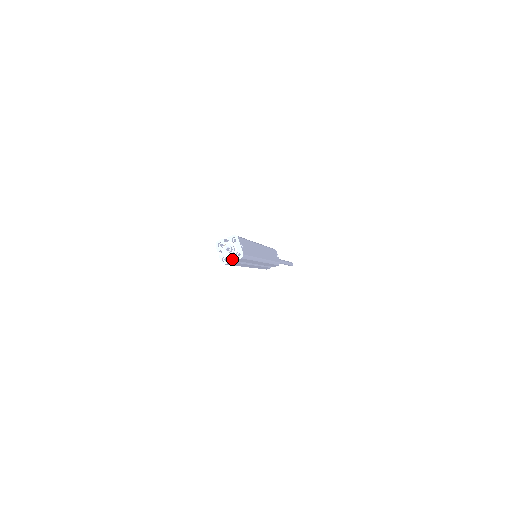
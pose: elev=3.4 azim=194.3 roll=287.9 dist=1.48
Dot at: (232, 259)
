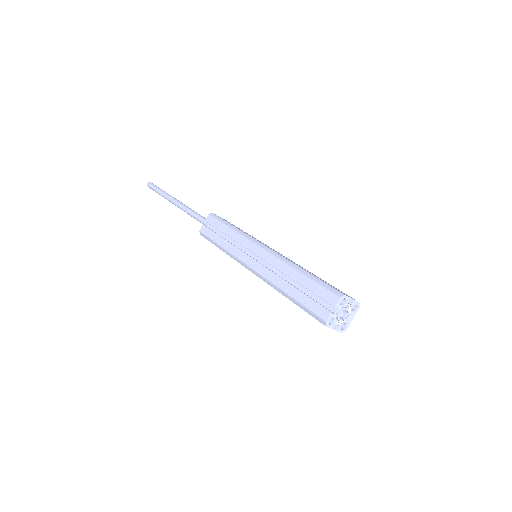
Dot at: occluded
